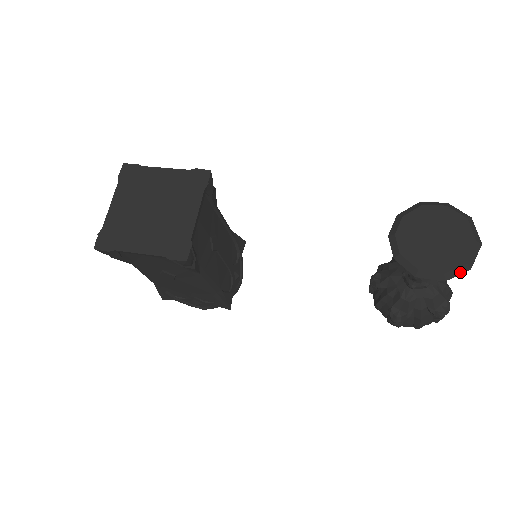
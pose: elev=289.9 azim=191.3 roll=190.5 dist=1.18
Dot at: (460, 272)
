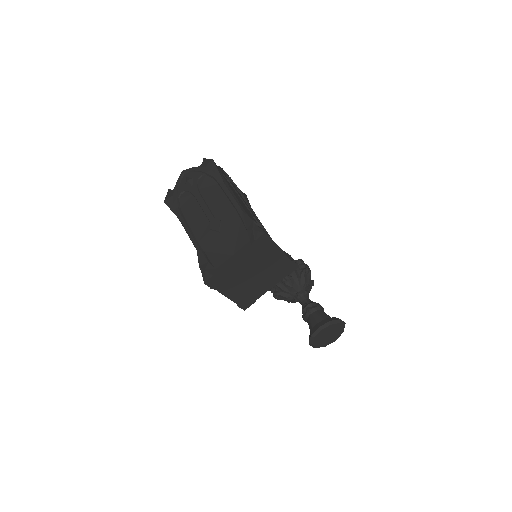
Dot at: occluded
